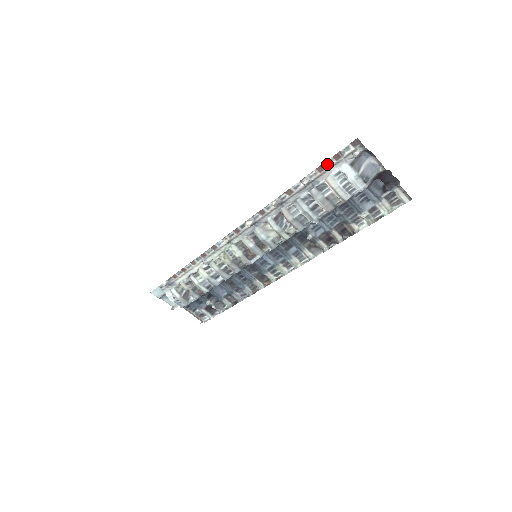
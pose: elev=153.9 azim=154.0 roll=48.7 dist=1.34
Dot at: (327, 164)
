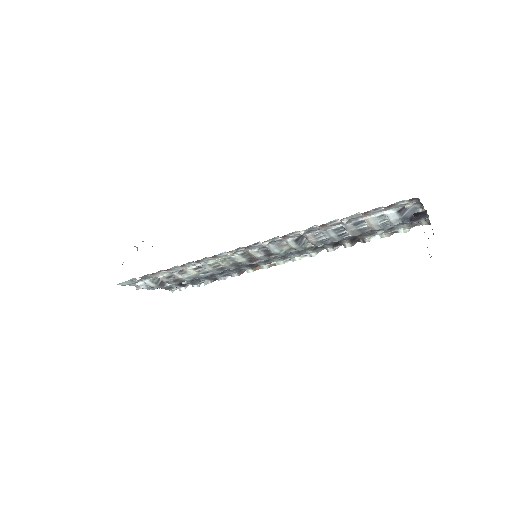
Dot at: (375, 210)
